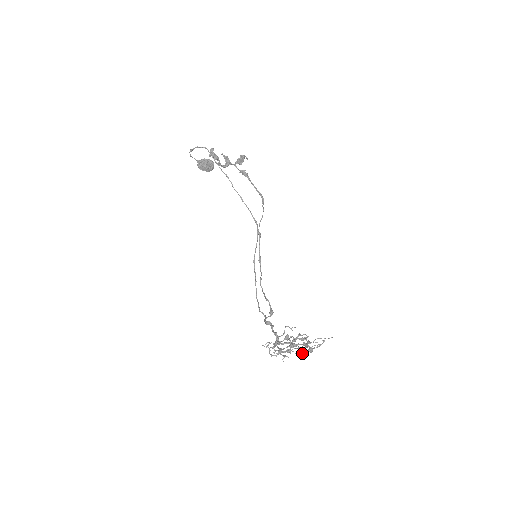
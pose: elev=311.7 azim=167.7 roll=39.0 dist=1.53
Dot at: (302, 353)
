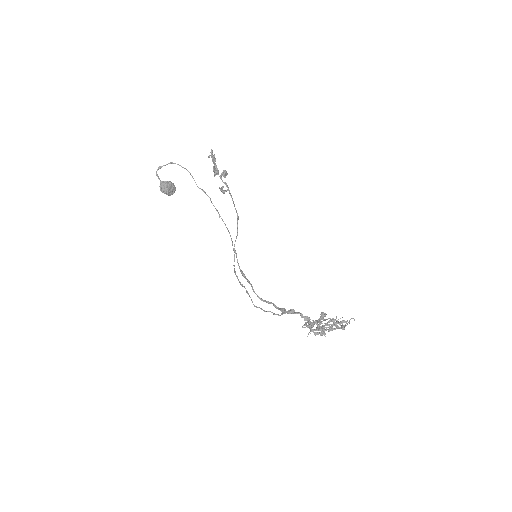
Dot at: (351, 318)
